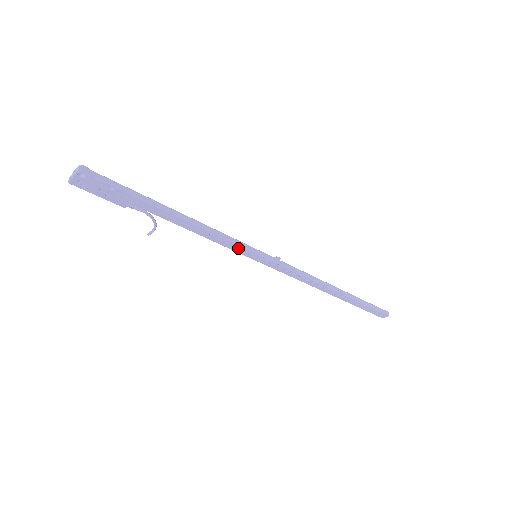
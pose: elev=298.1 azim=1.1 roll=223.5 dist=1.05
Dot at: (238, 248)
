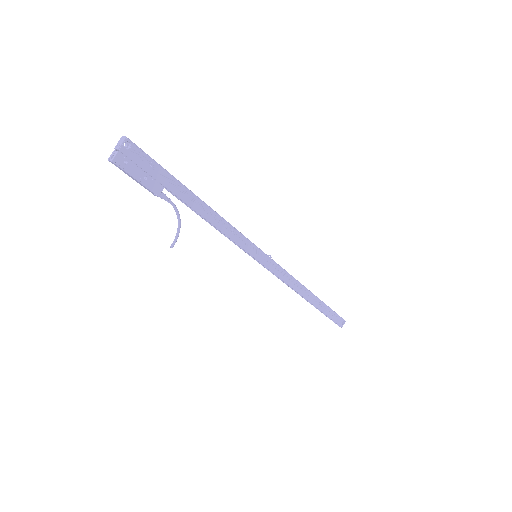
Dot at: (245, 242)
